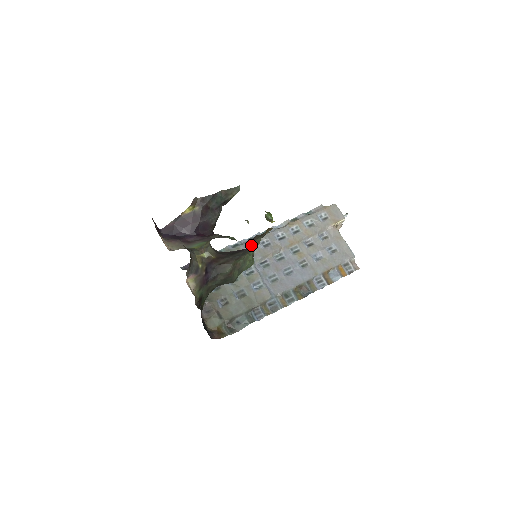
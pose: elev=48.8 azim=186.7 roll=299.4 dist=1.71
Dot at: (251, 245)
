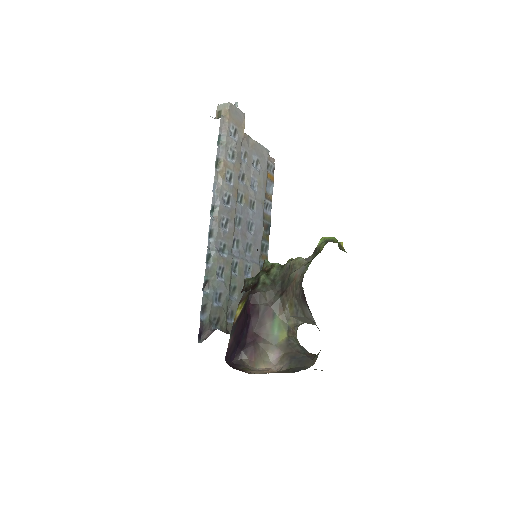
Dot at: (219, 241)
